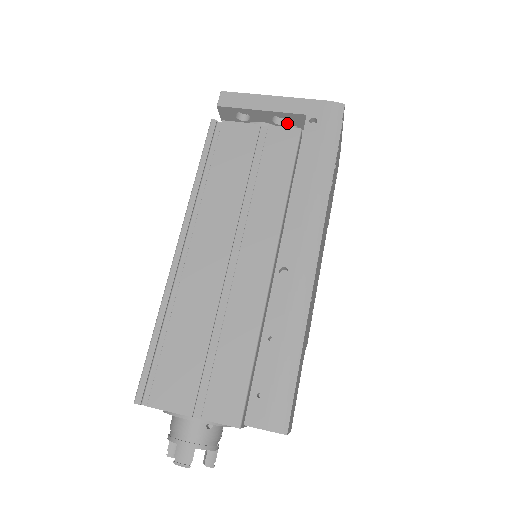
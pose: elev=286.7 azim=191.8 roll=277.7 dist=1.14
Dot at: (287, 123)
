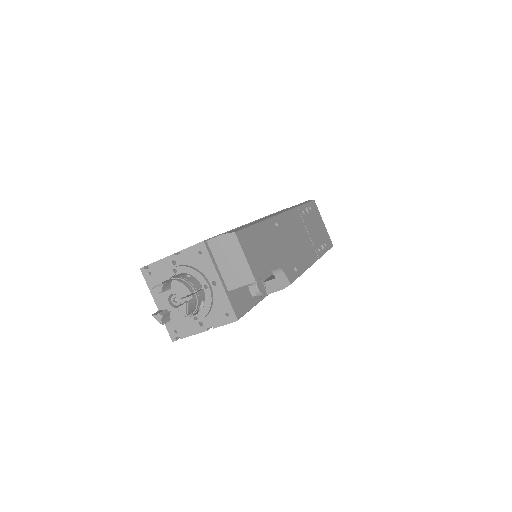
Dot at: occluded
